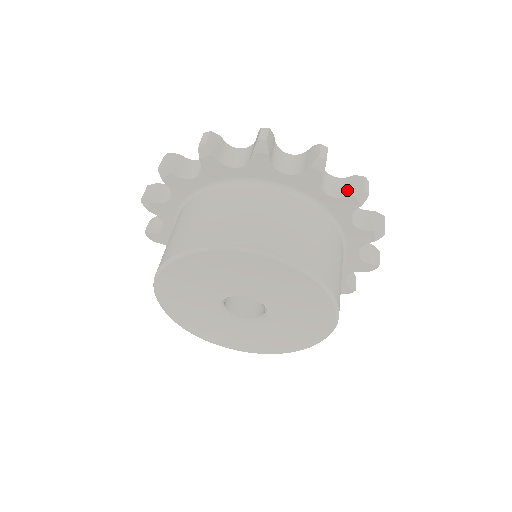
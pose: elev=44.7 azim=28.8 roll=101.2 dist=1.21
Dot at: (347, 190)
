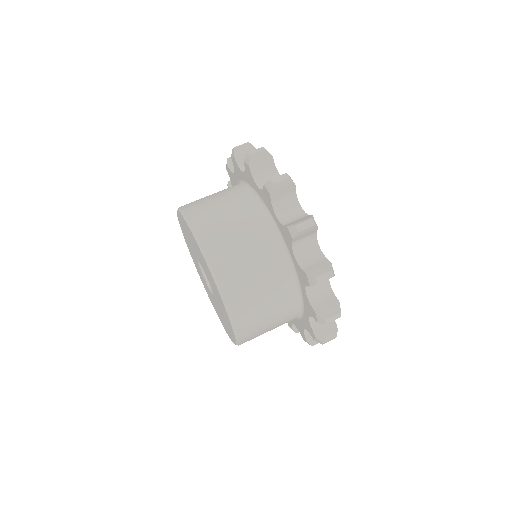
Dot at: (311, 266)
